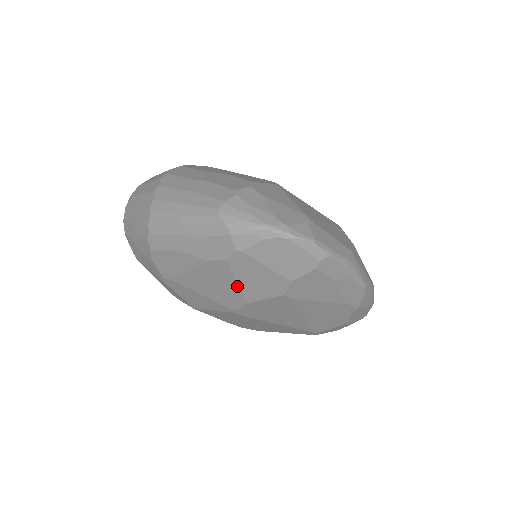
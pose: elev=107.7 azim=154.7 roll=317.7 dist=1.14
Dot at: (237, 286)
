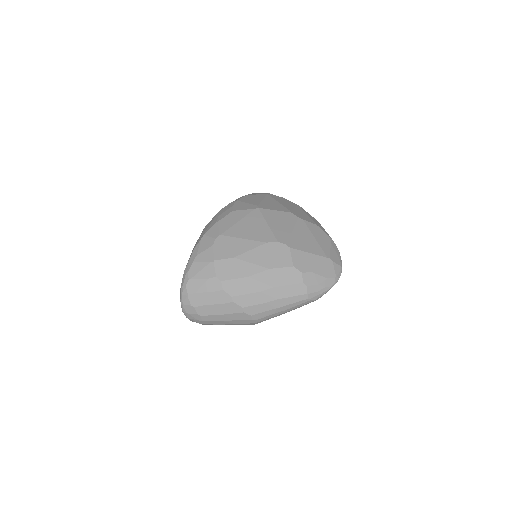
Dot at: occluded
